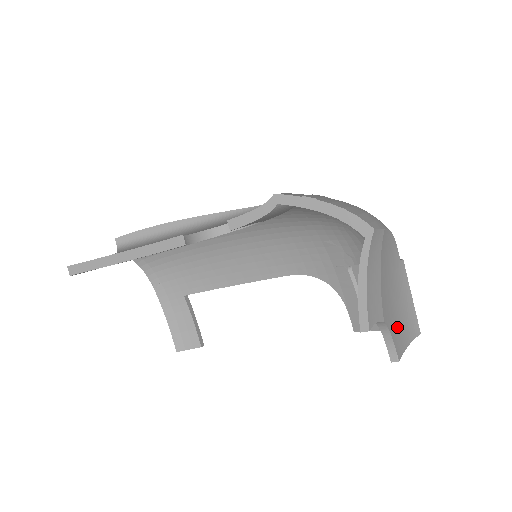
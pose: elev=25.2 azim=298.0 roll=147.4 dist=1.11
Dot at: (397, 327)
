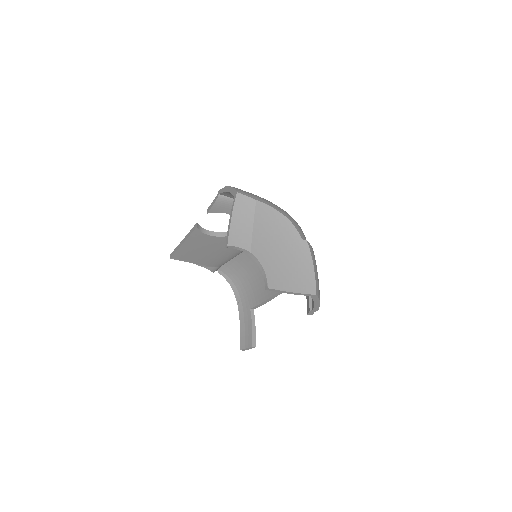
Dot at: (280, 273)
